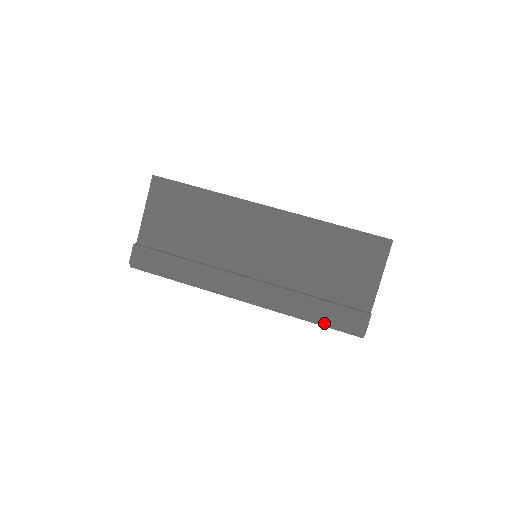
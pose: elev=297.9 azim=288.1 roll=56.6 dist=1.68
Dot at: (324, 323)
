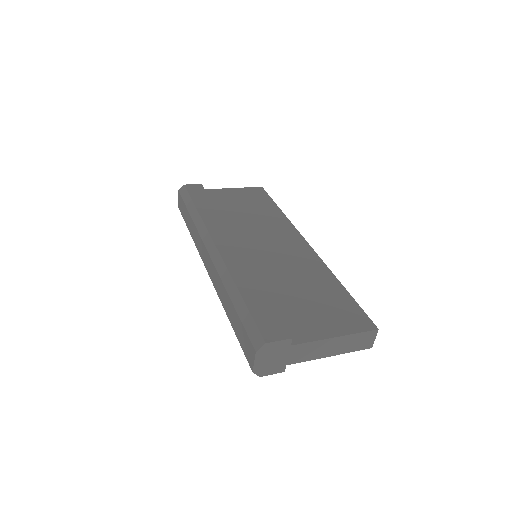
Dot at: (243, 308)
